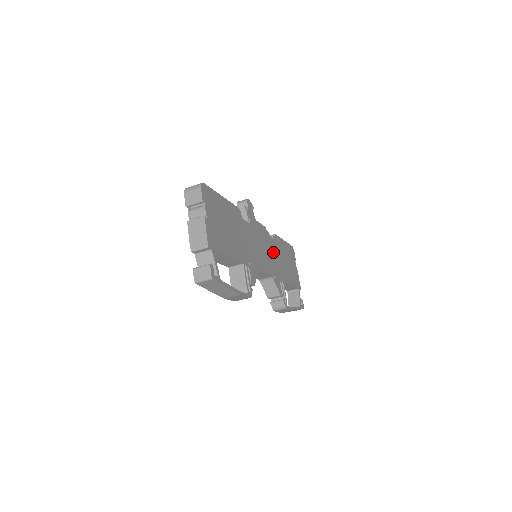
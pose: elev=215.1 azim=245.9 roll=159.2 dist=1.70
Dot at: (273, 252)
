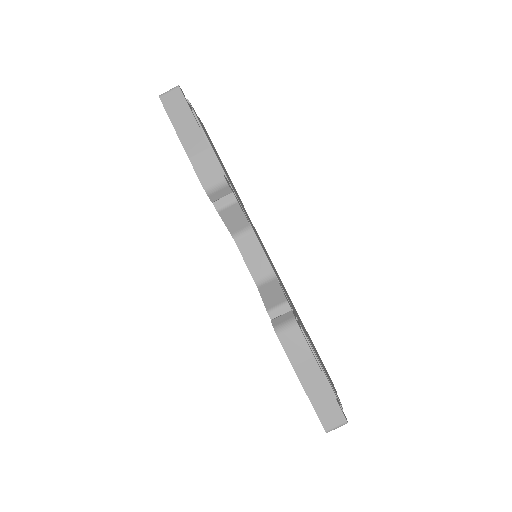
Dot at: occluded
